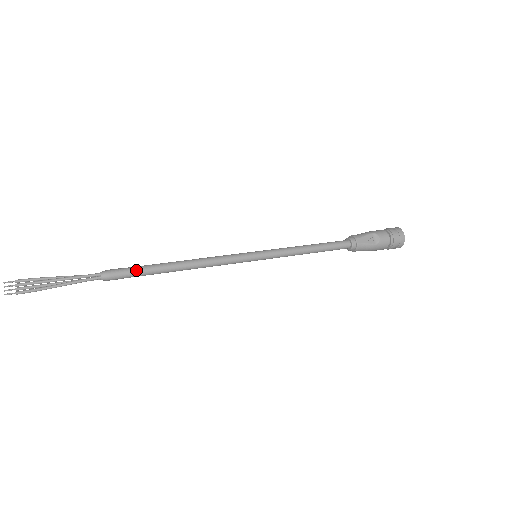
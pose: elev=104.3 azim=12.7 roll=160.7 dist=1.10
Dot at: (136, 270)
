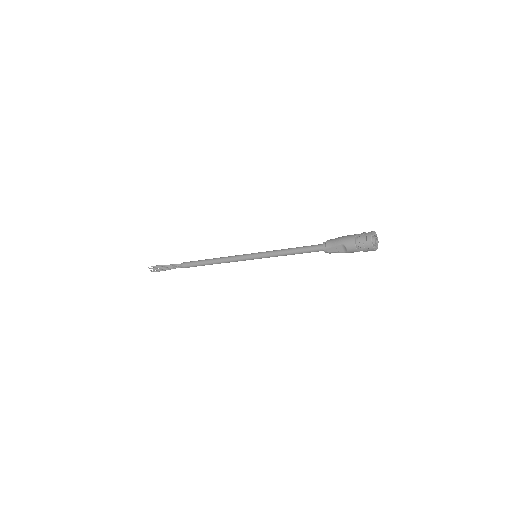
Dot at: (194, 265)
